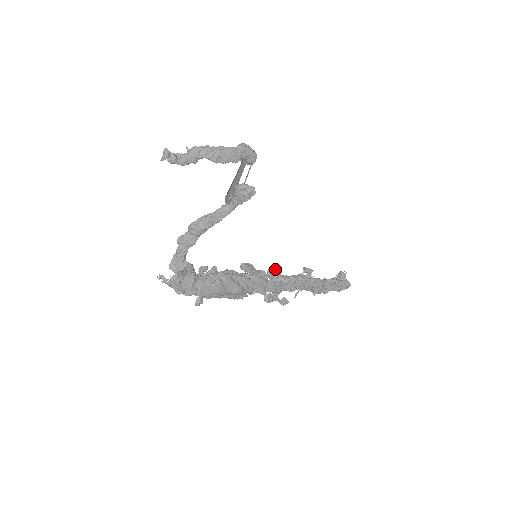
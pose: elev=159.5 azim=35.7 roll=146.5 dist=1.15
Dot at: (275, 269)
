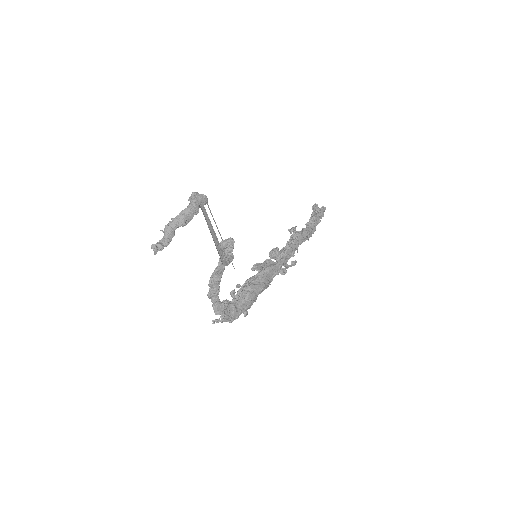
Dot at: (273, 252)
